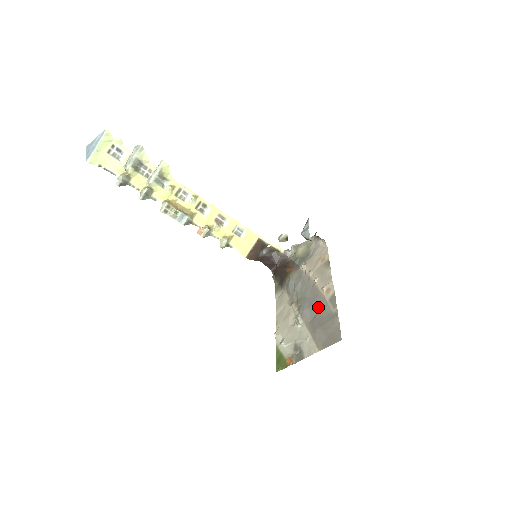
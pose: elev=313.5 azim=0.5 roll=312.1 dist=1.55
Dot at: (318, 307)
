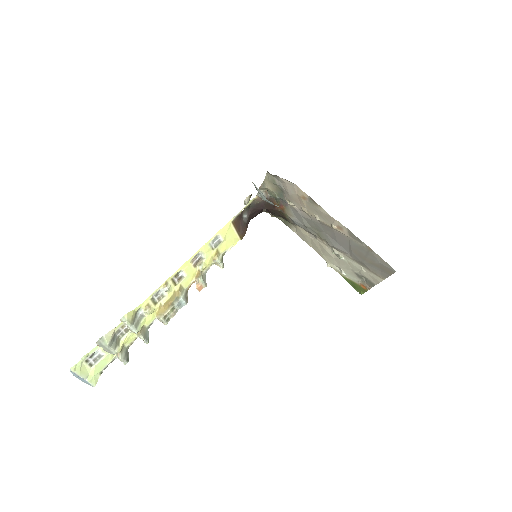
Dot at: (345, 243)
